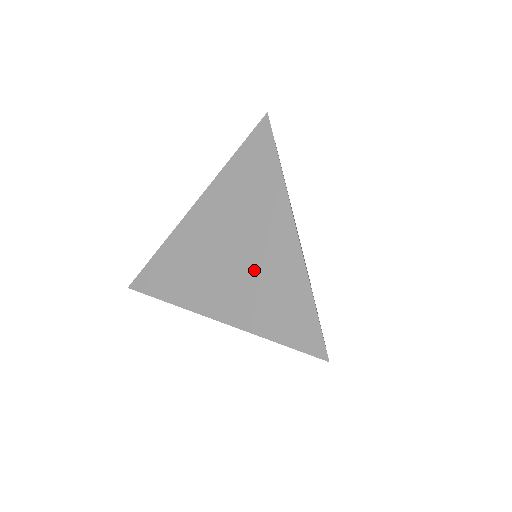
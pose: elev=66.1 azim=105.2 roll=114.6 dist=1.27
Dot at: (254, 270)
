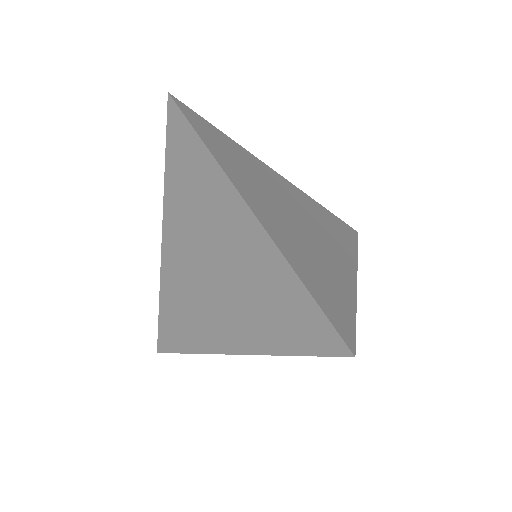
Dot at: (234, 277)
